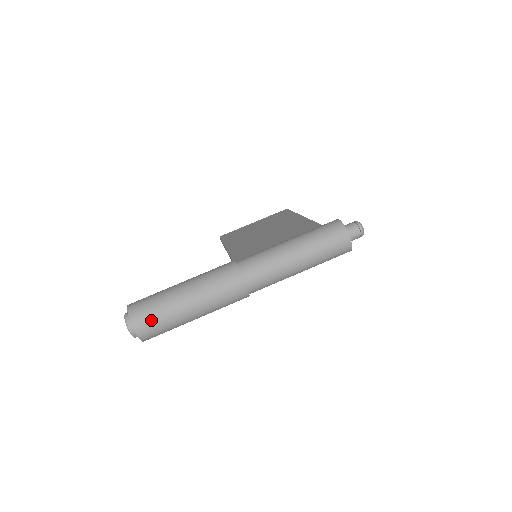
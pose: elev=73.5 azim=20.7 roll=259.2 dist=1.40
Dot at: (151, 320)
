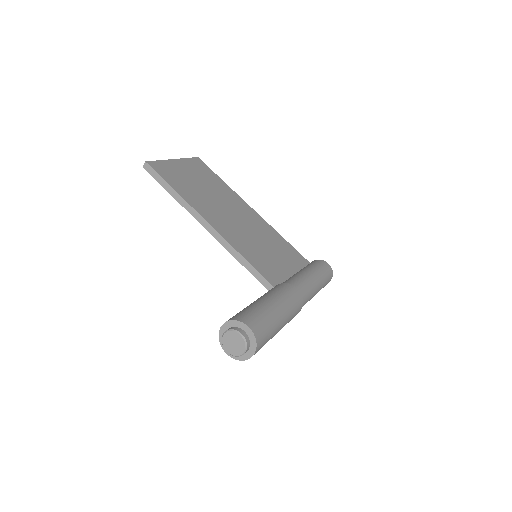
Dot at: occluded
